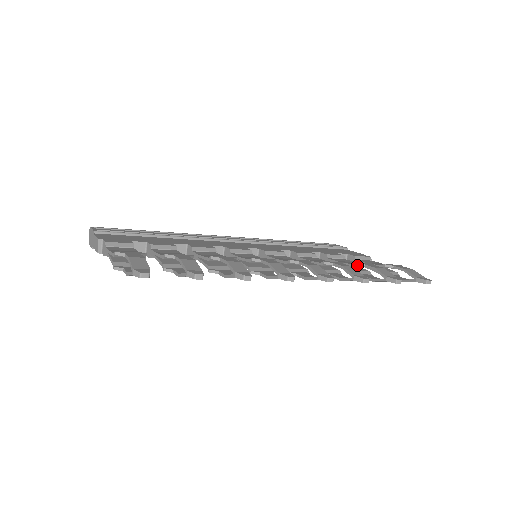
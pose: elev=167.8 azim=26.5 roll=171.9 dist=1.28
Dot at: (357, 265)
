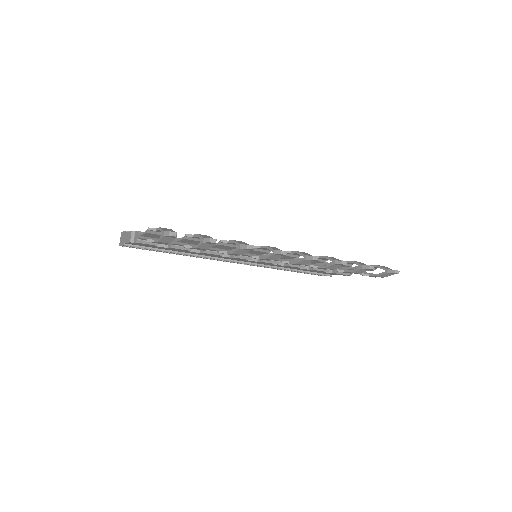
Dot at: occluded
